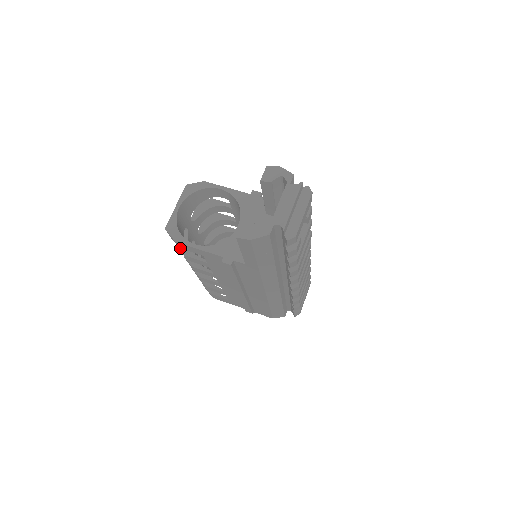
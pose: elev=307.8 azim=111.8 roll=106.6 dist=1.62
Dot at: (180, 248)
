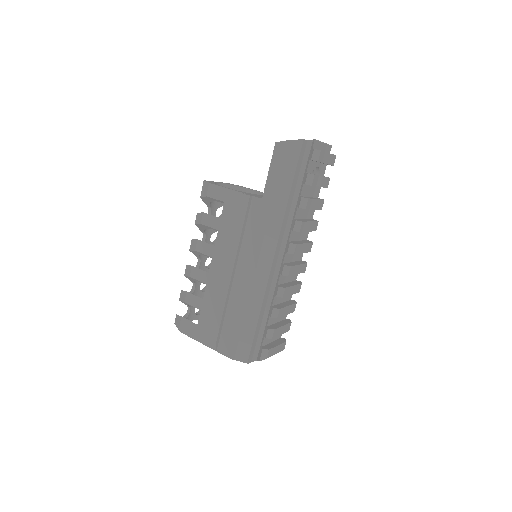
Dot at: (207, 196)
